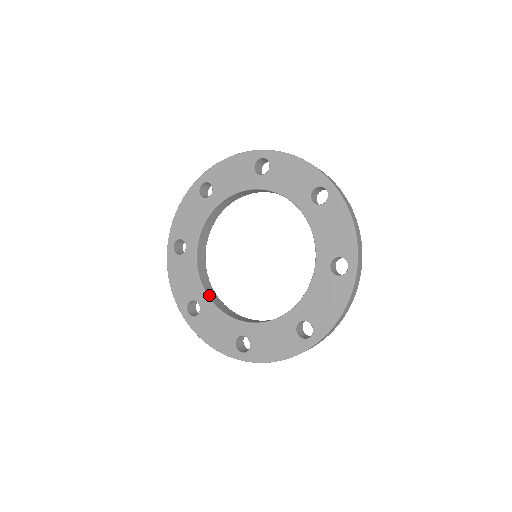
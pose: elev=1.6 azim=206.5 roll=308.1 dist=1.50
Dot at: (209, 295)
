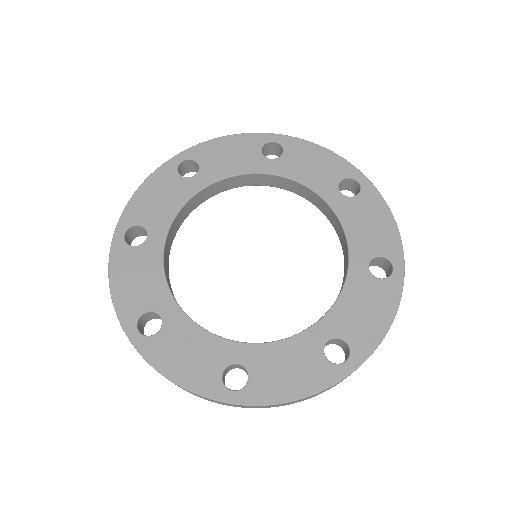
Dot at: occluded
